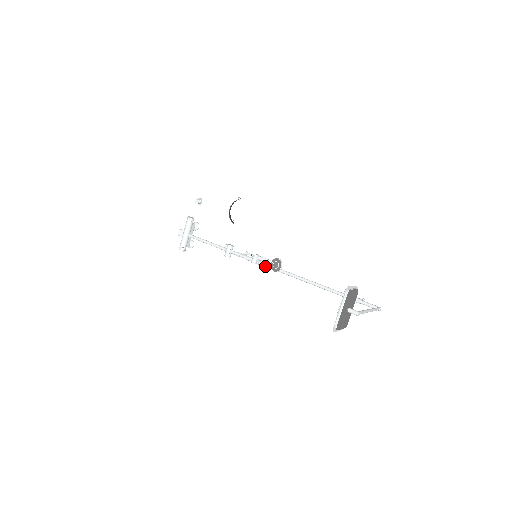
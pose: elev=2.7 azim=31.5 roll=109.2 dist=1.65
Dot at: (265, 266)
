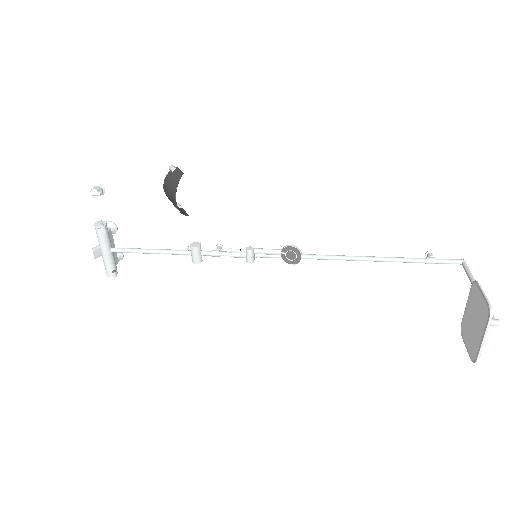
Dot at: occluded
